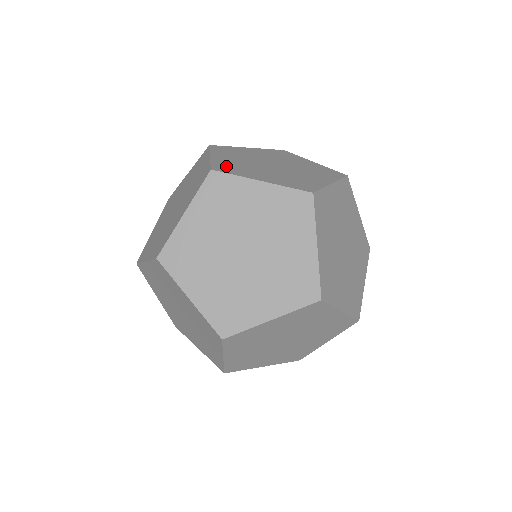
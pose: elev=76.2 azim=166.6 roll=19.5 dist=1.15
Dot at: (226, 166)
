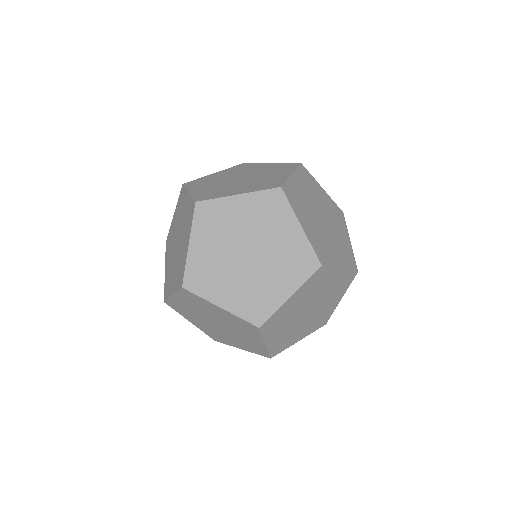
Dot at: (319, 248)
